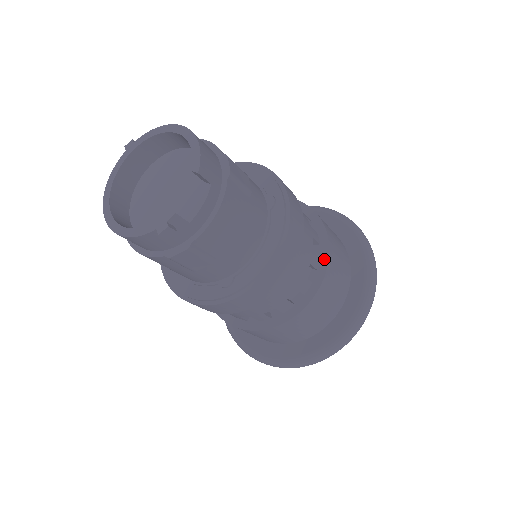
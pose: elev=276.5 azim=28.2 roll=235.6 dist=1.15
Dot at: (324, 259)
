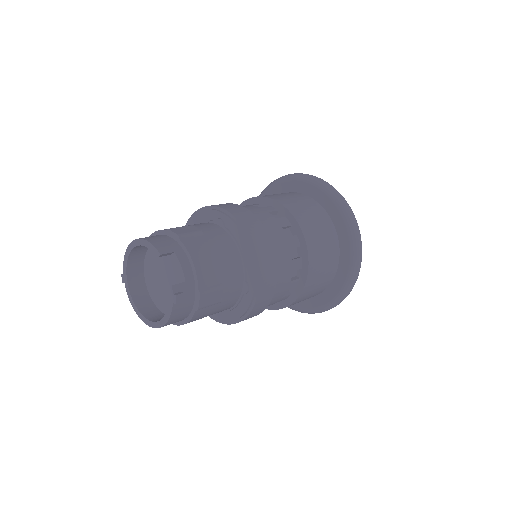
Dot at: (288, 216)
